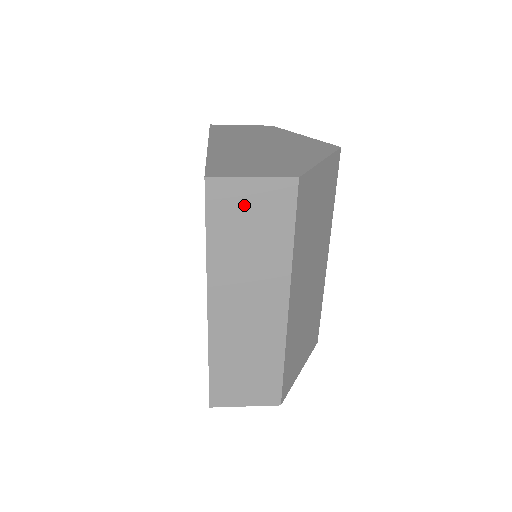
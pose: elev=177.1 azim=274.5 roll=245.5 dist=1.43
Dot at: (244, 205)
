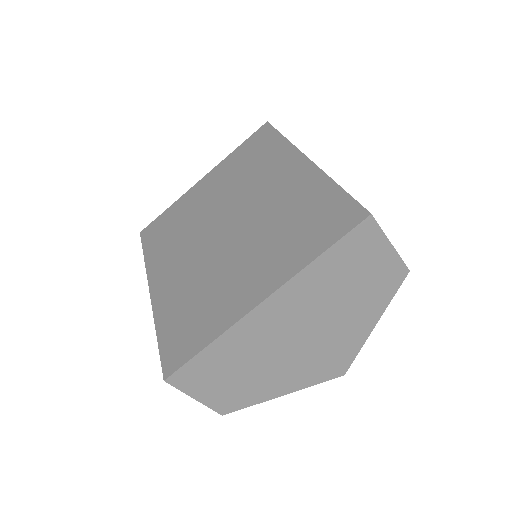
Dot at: occluded
